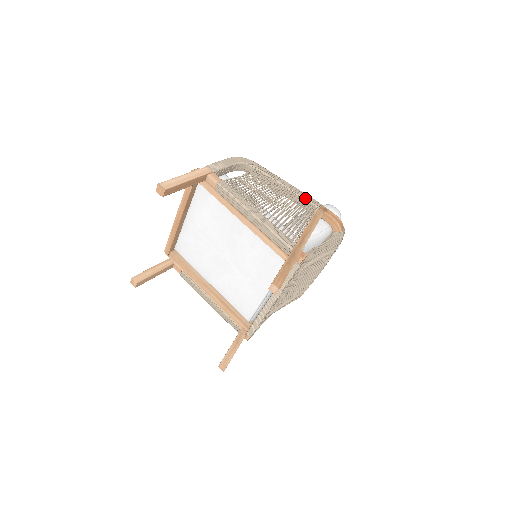
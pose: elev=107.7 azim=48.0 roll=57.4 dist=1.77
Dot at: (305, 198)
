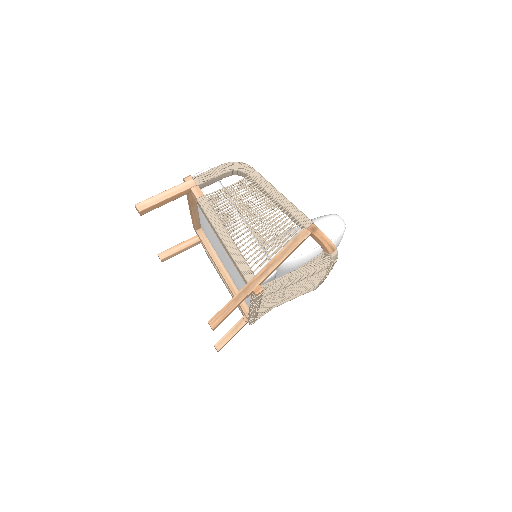
Dot at: (294, 215)
